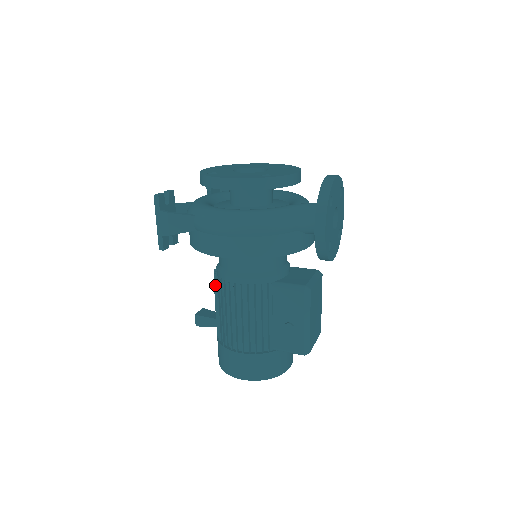
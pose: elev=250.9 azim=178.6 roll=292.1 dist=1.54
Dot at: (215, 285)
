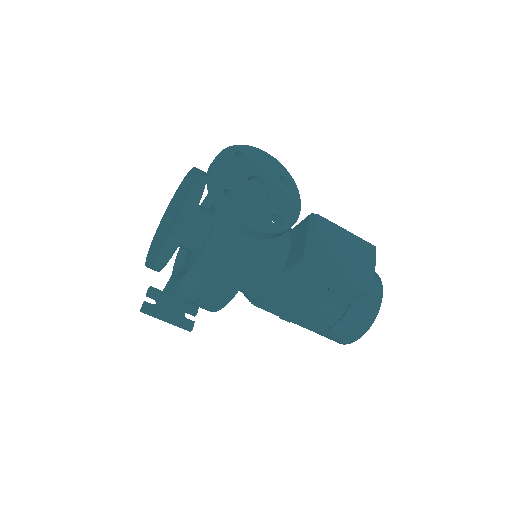
Dot at: occluded
